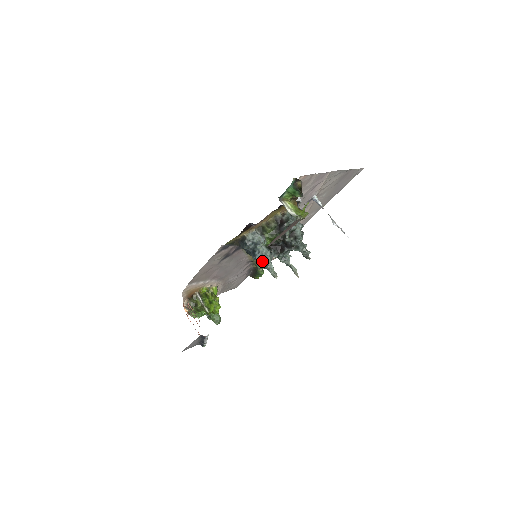
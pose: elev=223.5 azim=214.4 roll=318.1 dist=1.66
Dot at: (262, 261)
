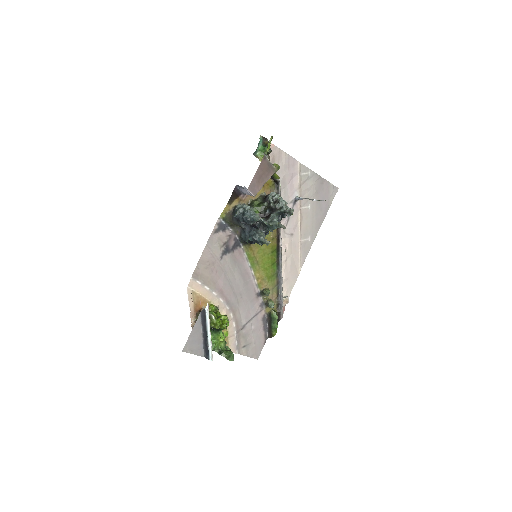
Dot at: (251, 218)
